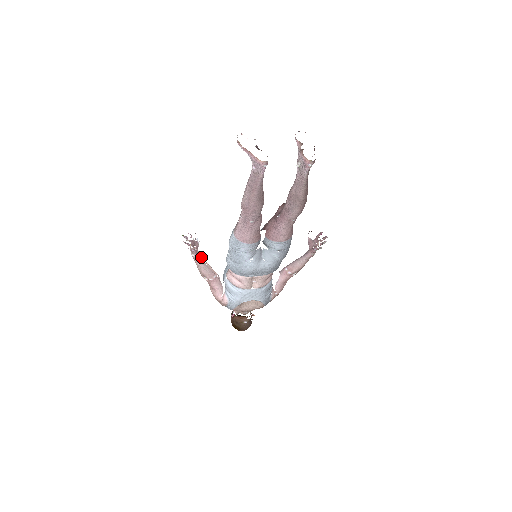
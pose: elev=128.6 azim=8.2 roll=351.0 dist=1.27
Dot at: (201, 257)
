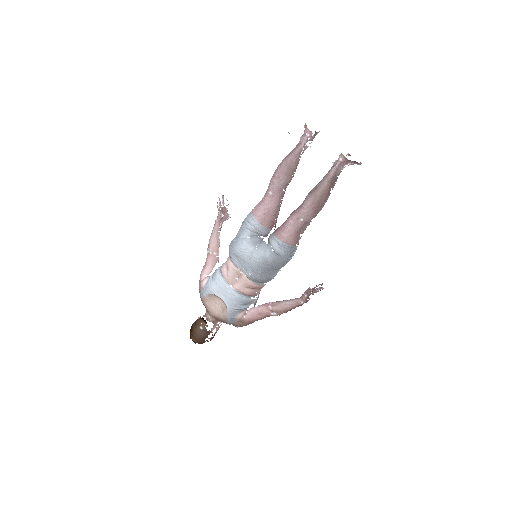
Dot at: (220, 227)
